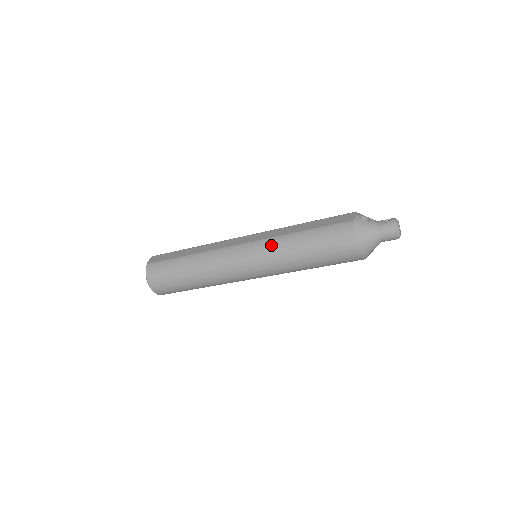
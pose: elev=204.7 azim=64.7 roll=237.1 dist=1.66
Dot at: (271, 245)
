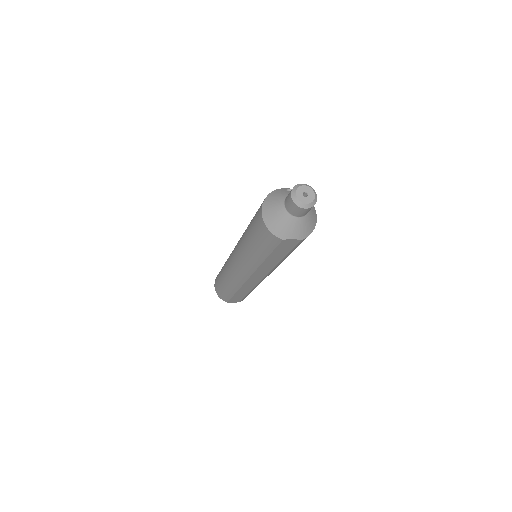
Dot at: occluded
